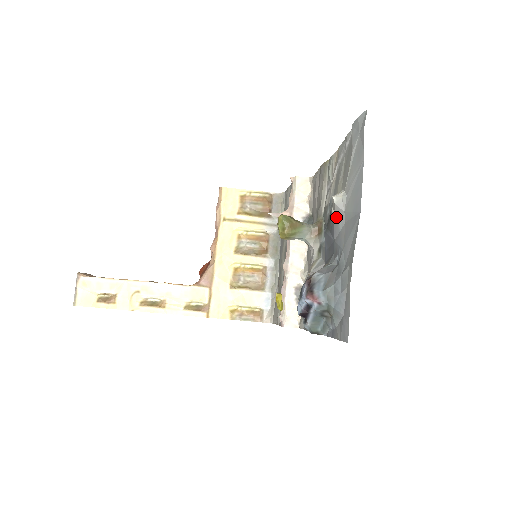
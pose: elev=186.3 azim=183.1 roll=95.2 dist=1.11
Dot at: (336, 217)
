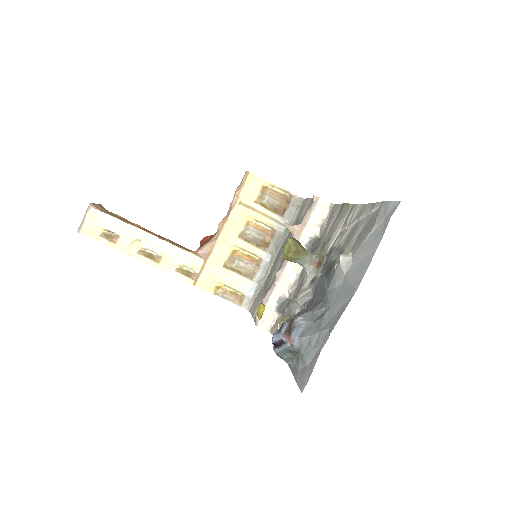
Dot at: (336, 274)
